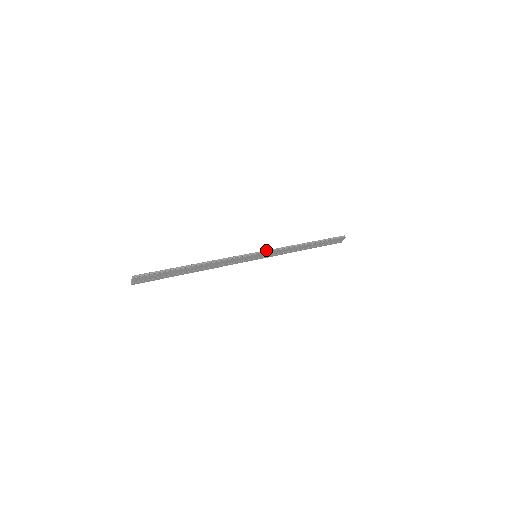
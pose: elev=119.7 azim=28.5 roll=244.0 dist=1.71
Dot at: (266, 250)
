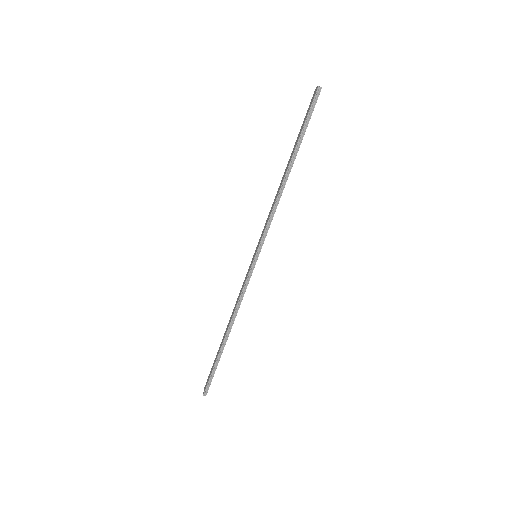
Dot at: (259, 244)
